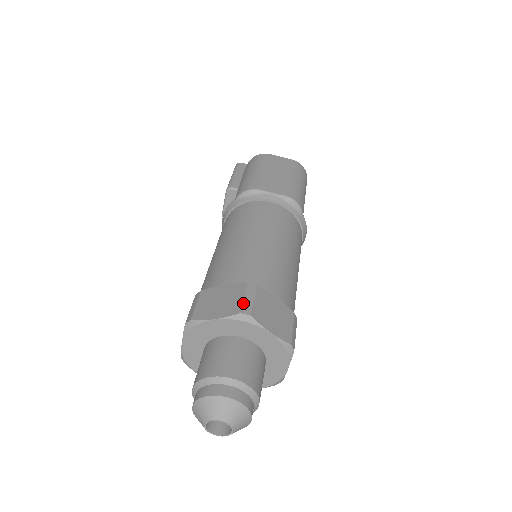
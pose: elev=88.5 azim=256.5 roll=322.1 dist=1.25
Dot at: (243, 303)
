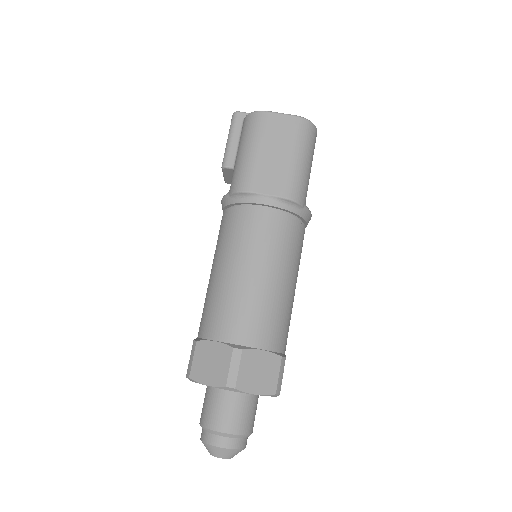
Dot at: (229, 375)
